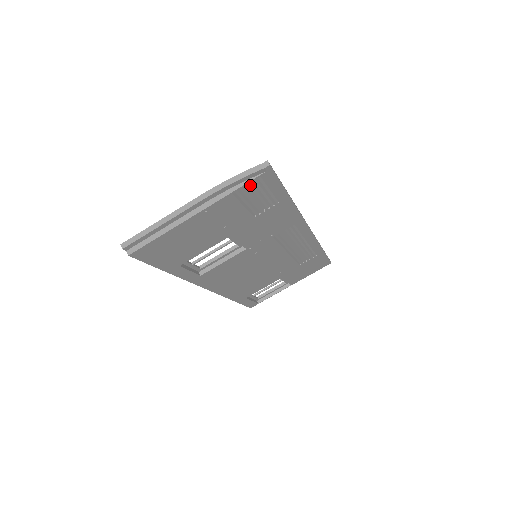
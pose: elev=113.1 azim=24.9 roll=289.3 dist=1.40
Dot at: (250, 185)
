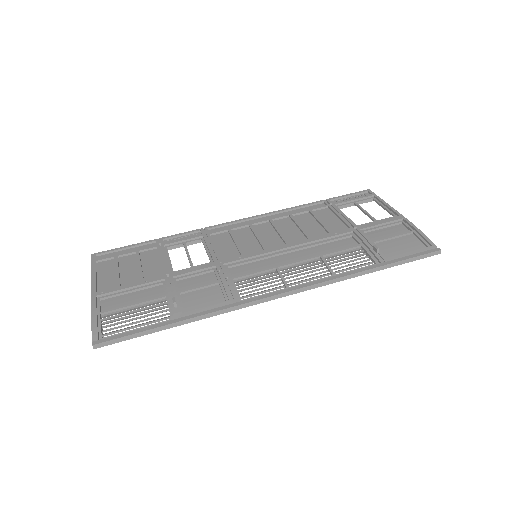
Dot at: (109, 326)
